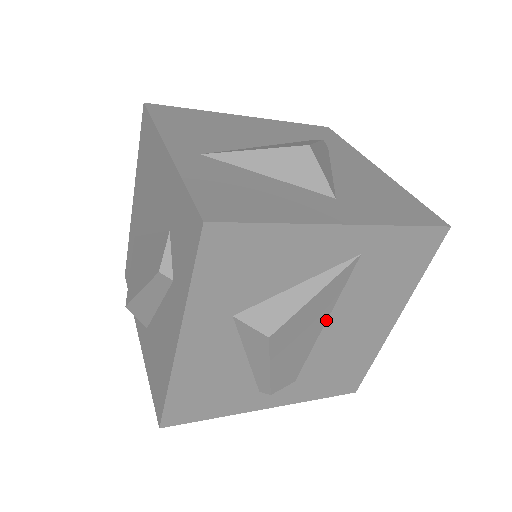
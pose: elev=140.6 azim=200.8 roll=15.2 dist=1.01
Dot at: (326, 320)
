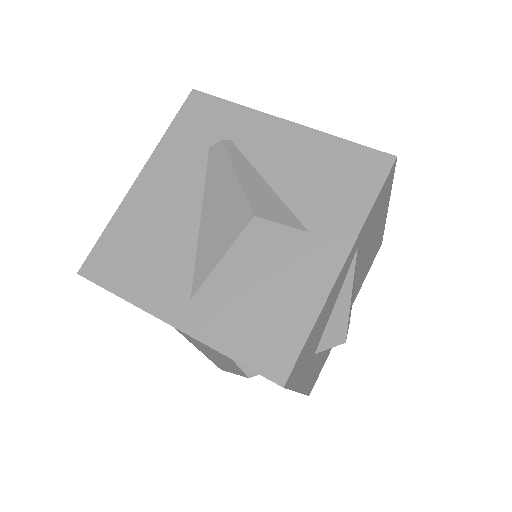
Dot at: (355, 275)
